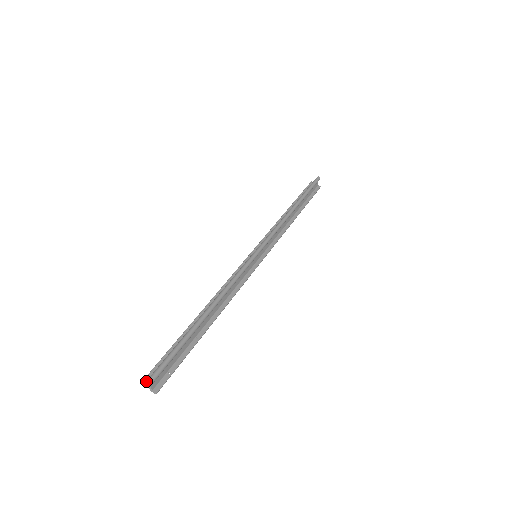
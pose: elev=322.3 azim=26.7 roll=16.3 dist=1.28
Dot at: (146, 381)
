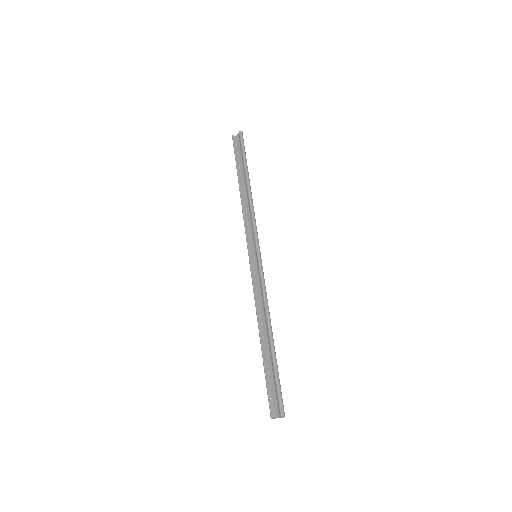
Dot at: (273, 415)
